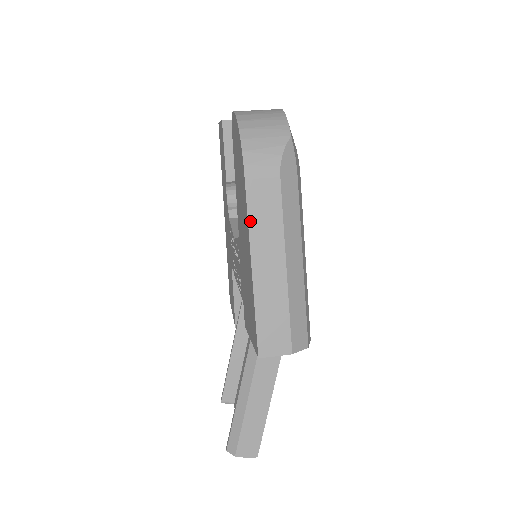
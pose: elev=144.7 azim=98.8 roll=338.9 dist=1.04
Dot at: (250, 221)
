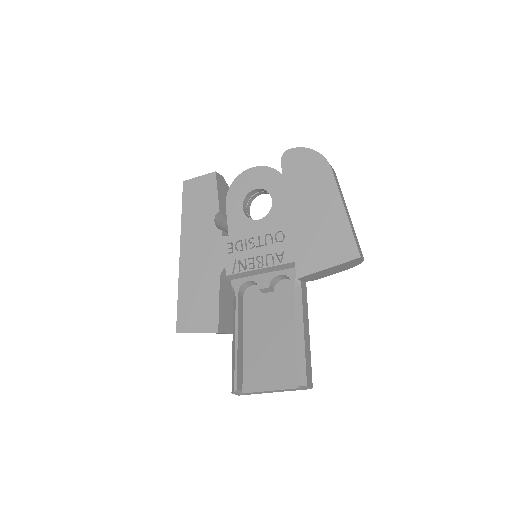
Dot at: (339, 189)
